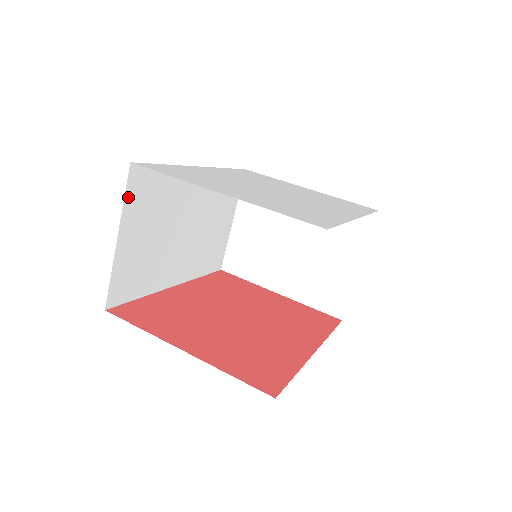
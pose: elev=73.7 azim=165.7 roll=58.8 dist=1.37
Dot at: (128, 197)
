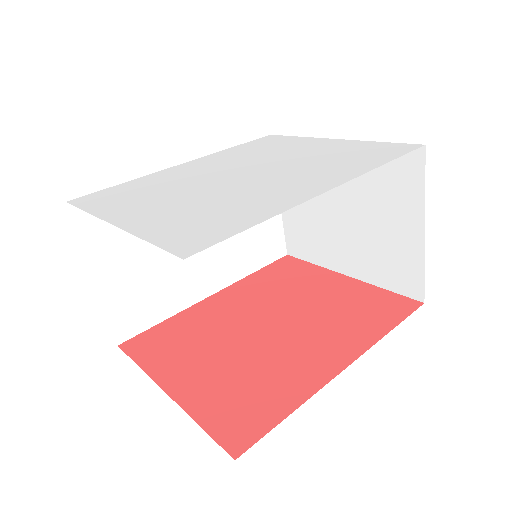
Dot at: (84, 235)
